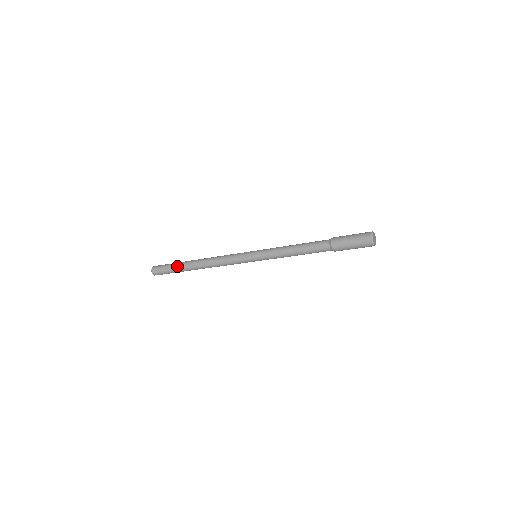
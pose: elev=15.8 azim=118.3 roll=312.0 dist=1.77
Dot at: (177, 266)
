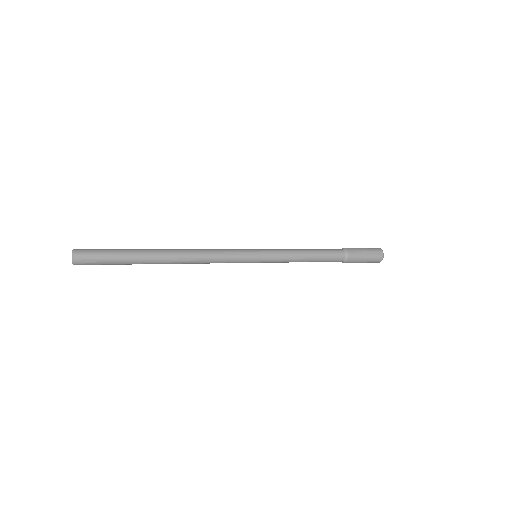
Dot at: (131, 260)
